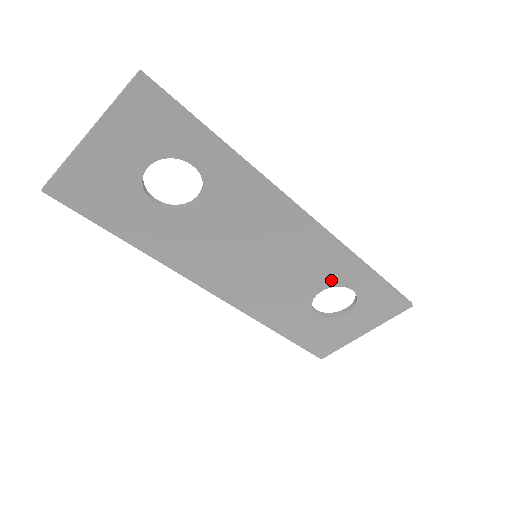
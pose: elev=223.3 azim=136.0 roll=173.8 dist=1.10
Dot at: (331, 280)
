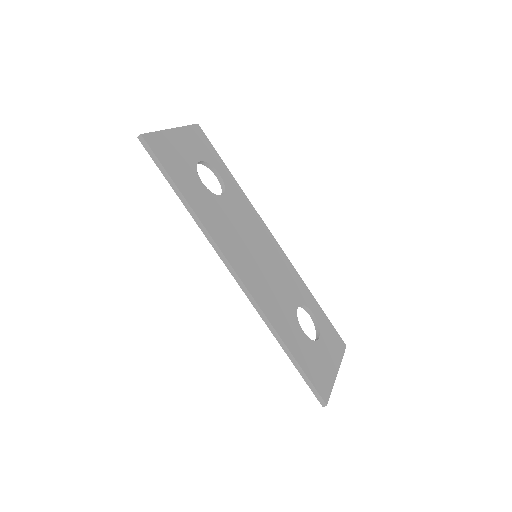
Dot at: (299, 297)
